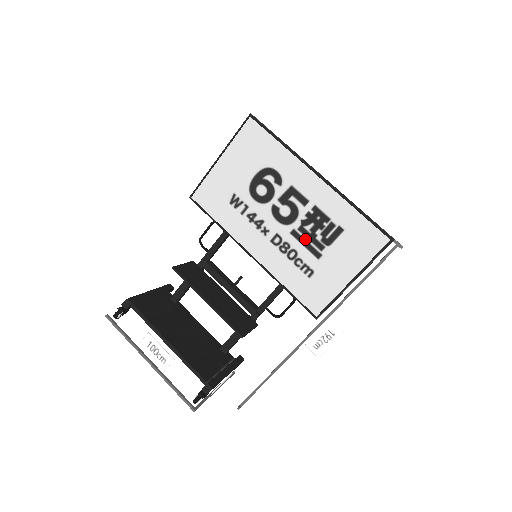
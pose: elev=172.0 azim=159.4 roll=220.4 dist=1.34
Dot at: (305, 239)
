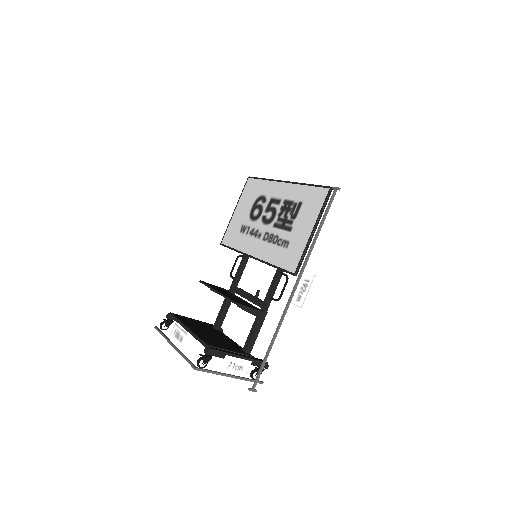
Dot at: (281, 224)
